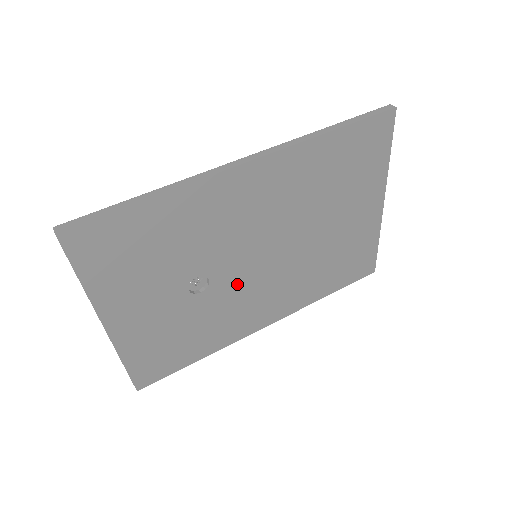
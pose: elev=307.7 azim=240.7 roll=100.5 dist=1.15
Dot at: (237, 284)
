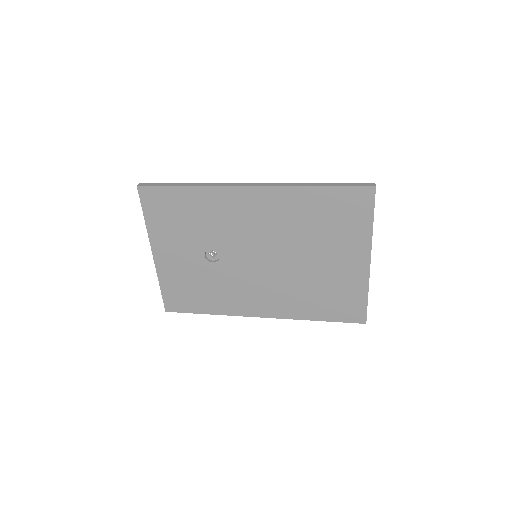
Dot at: (239, 270)
